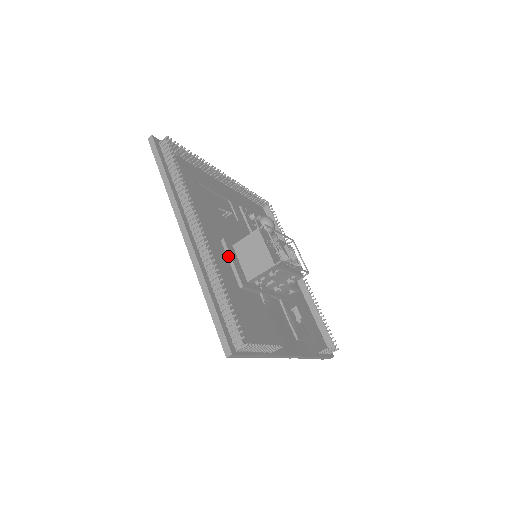
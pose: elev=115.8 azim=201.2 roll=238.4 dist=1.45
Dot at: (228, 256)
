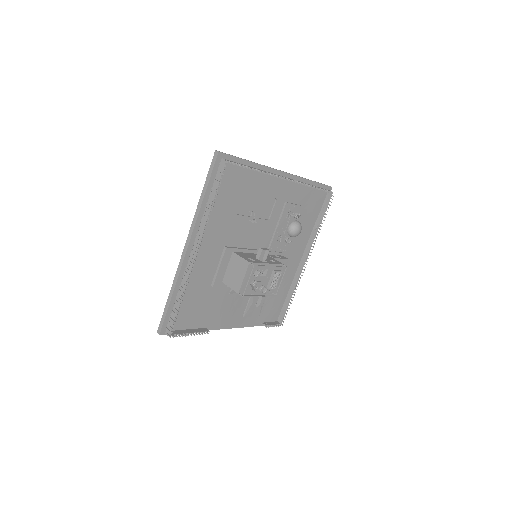
Dot at: (220, 261)
